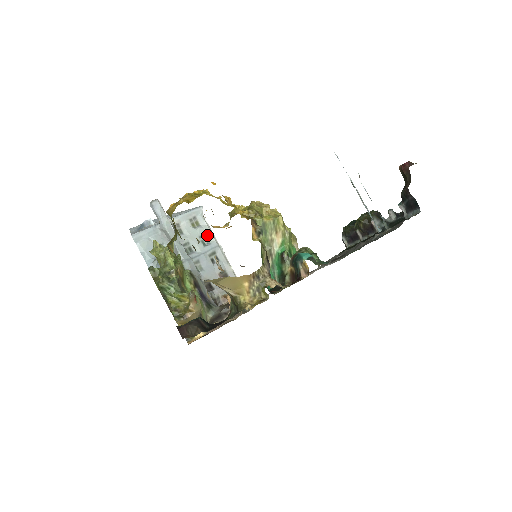
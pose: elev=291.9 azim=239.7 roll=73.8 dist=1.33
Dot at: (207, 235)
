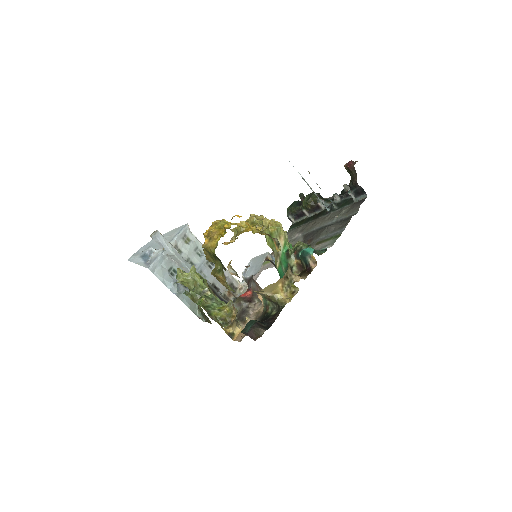
Dot at: (199, 247)
